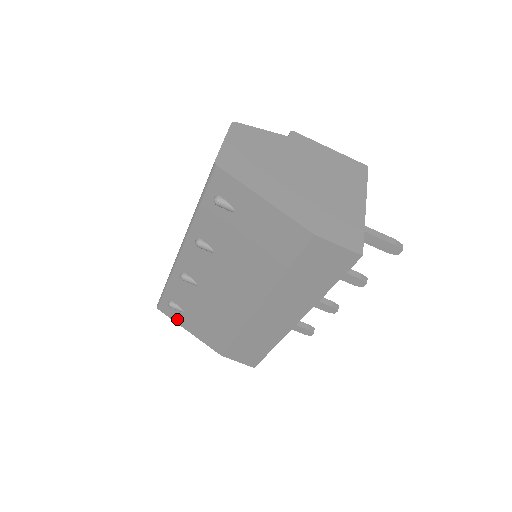
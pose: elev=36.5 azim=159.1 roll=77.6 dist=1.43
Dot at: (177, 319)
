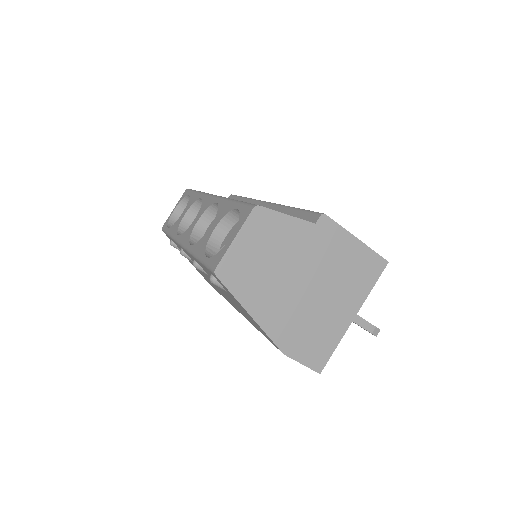
Dot at: occluded
